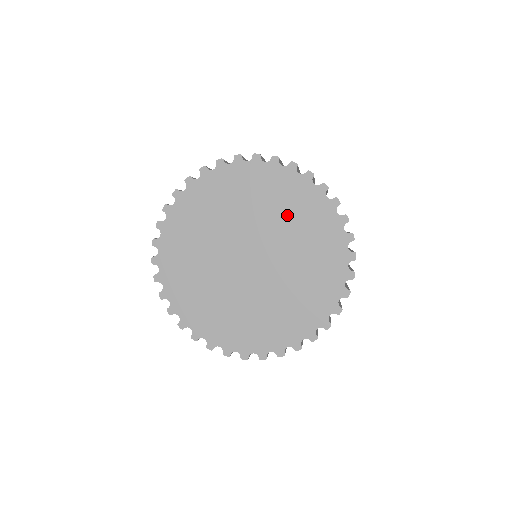
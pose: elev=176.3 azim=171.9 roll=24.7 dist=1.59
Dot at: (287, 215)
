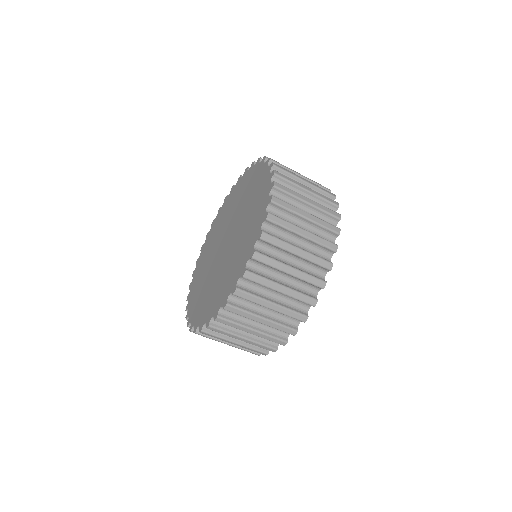
Dot at: (248, 197)
